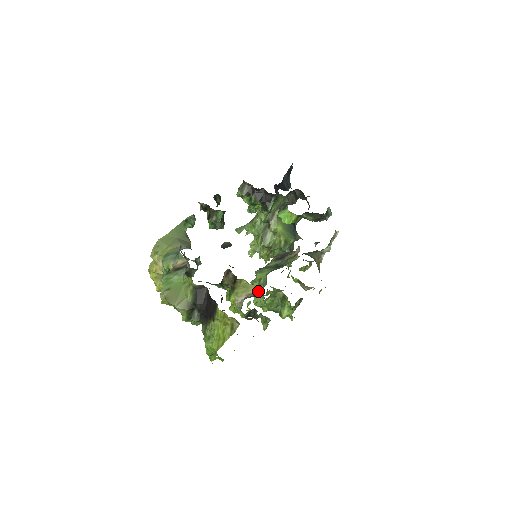
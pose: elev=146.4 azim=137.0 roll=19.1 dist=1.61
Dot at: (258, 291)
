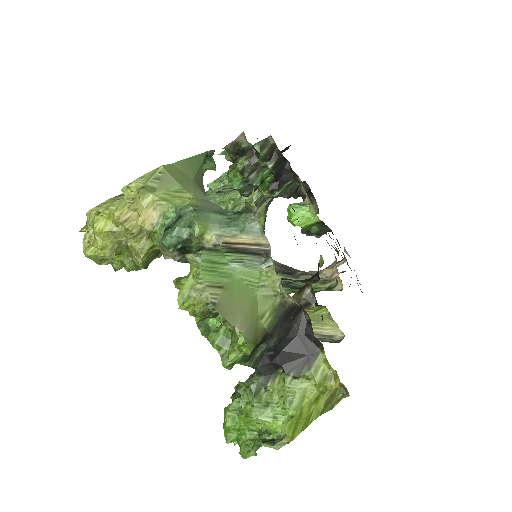
Dot at: (335, 334)
